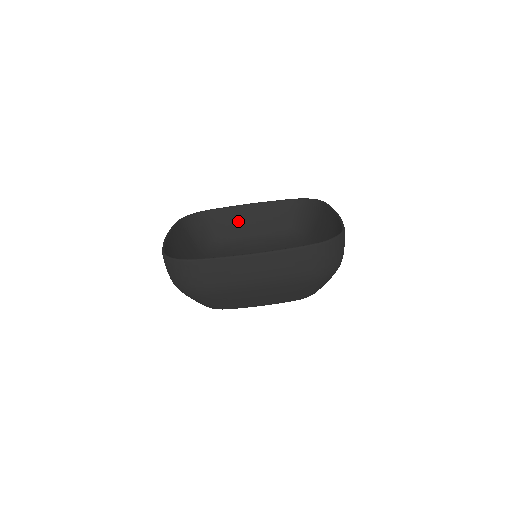
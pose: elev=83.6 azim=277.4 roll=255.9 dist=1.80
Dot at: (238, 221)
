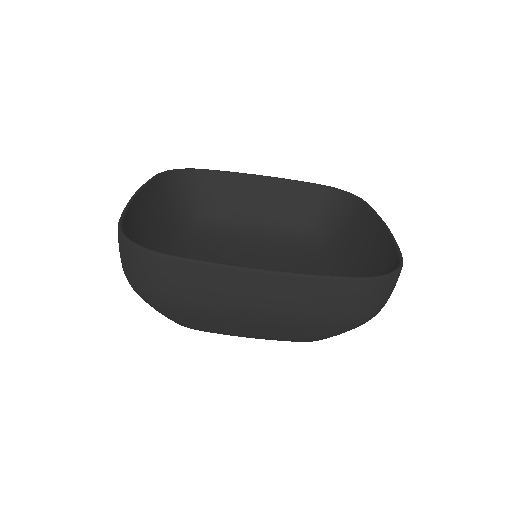
Dot at: (240, 195)
